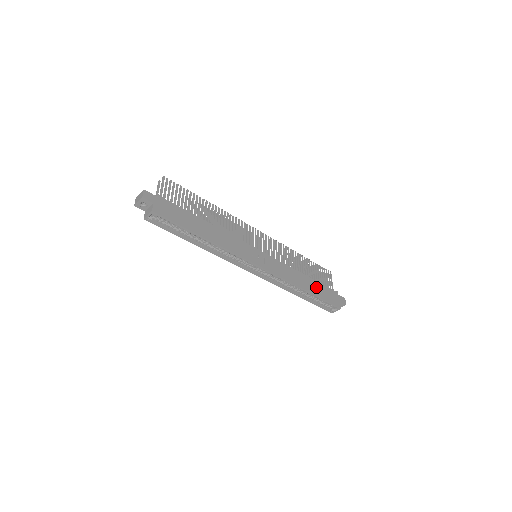
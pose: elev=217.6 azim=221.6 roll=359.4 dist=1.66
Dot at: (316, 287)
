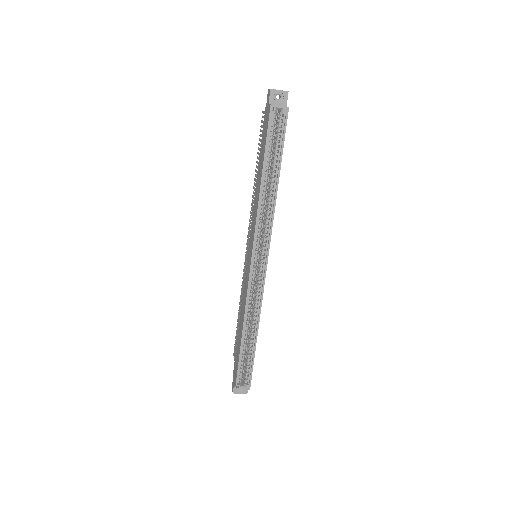
Dot at: occluded
